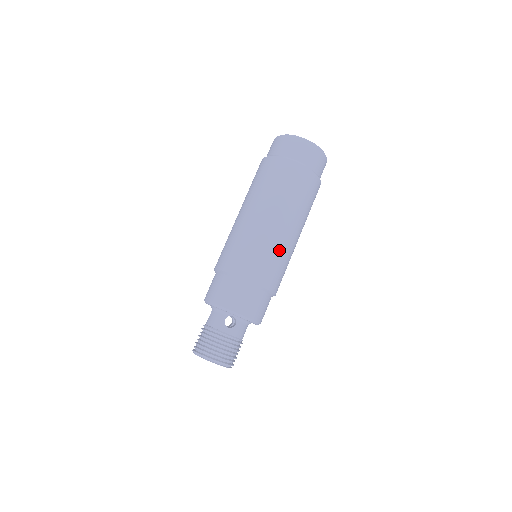
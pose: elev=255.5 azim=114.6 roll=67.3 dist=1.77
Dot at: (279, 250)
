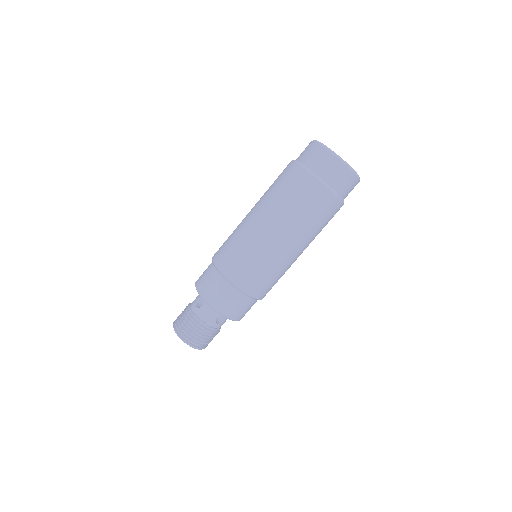
Dot at: occluded
